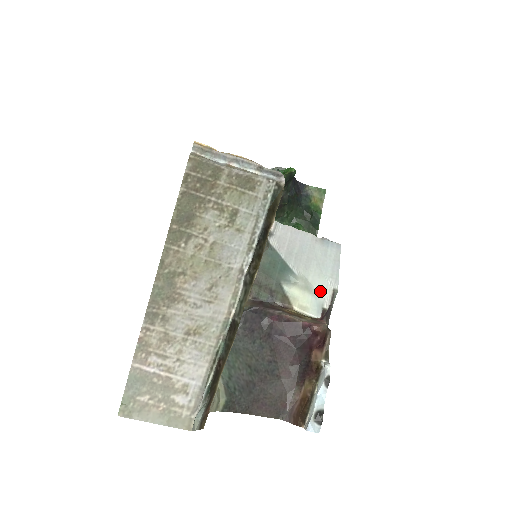
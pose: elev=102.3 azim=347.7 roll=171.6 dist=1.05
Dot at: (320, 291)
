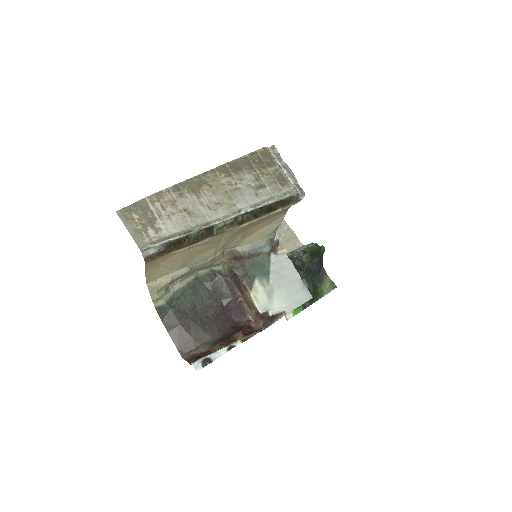
Dot at: (275, 303)
